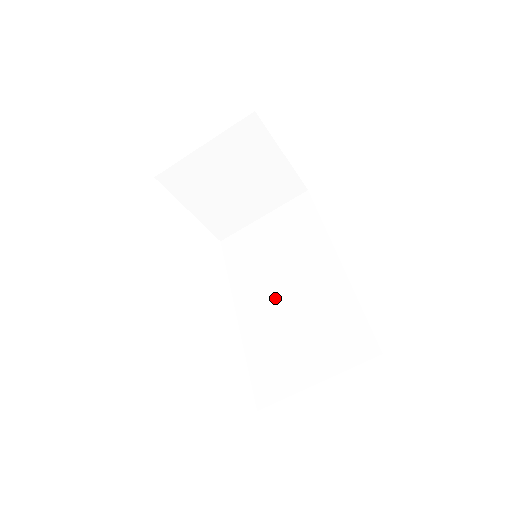
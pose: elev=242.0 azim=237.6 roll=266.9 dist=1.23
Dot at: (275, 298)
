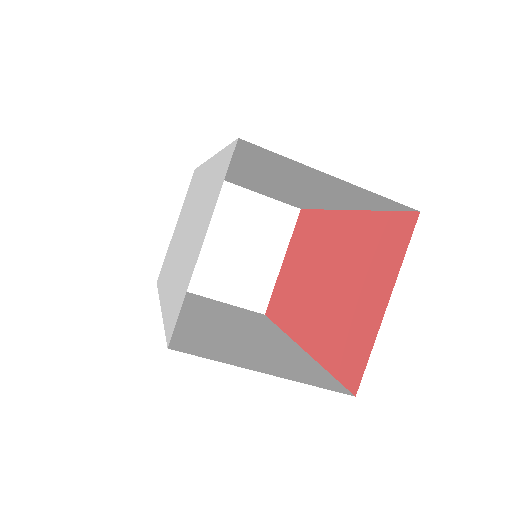
Dot at: (217, 323)
